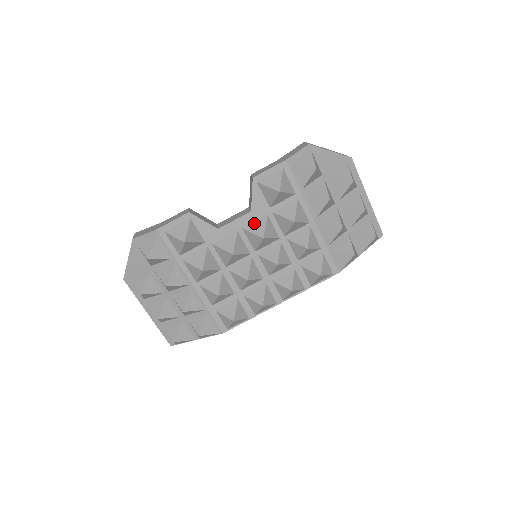
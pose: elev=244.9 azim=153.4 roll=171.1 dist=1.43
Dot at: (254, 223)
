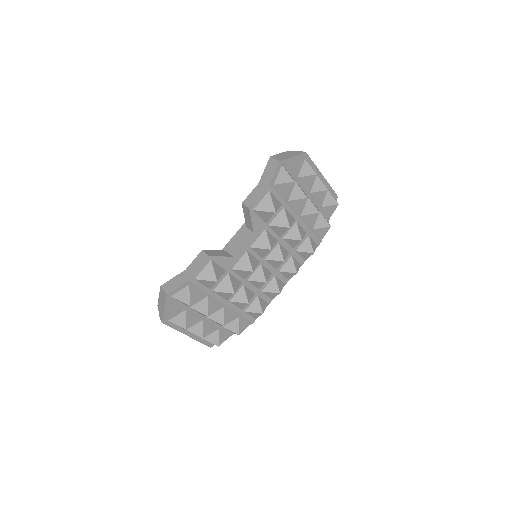
Dot at: (258, 240)
